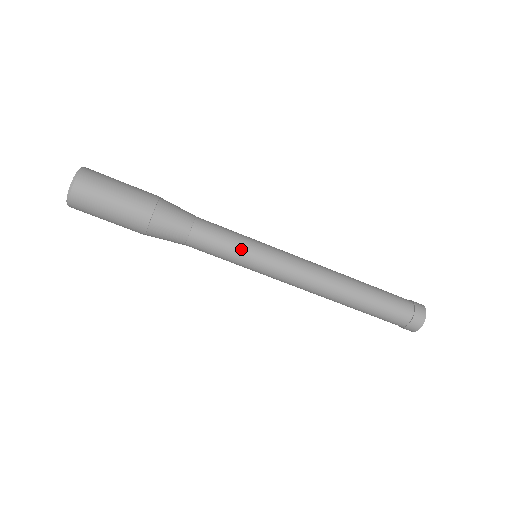
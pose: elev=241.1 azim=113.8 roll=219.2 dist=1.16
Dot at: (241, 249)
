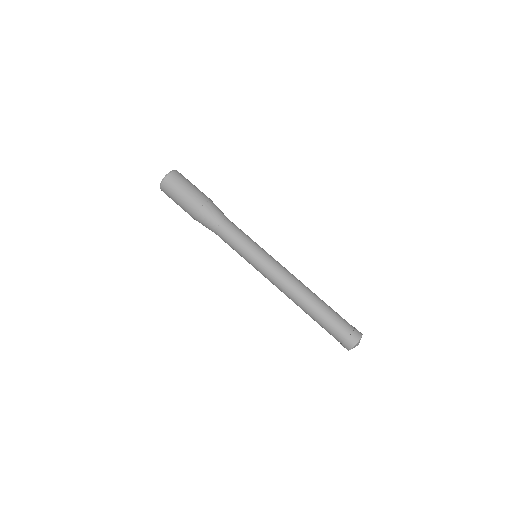
Dot at: (250, 242)
